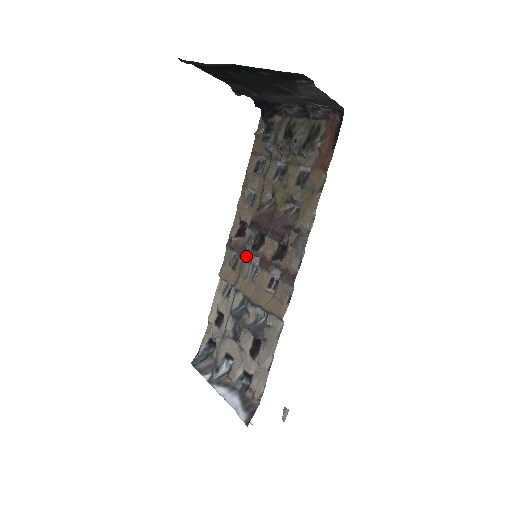
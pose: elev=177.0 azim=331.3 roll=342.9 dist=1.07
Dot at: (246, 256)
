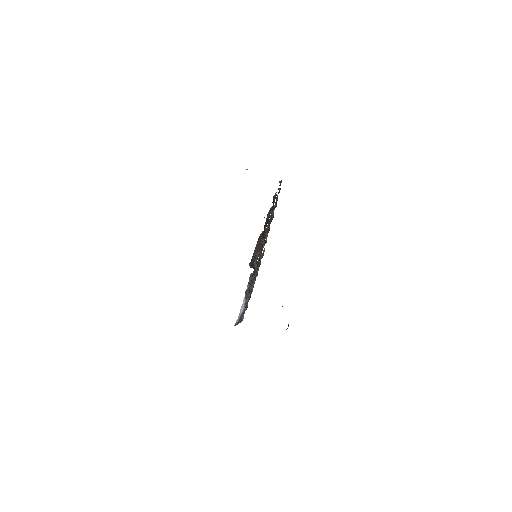
Dot at: occluded
